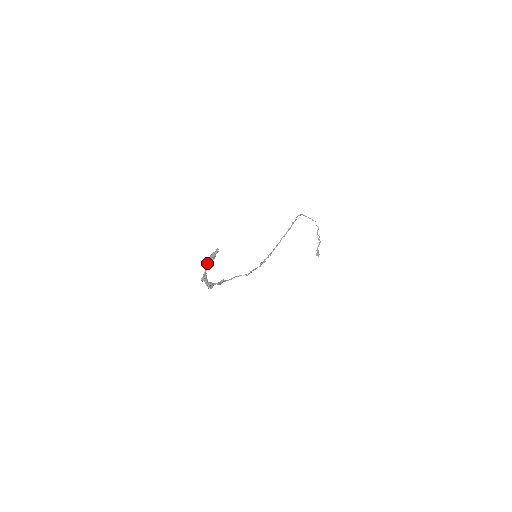
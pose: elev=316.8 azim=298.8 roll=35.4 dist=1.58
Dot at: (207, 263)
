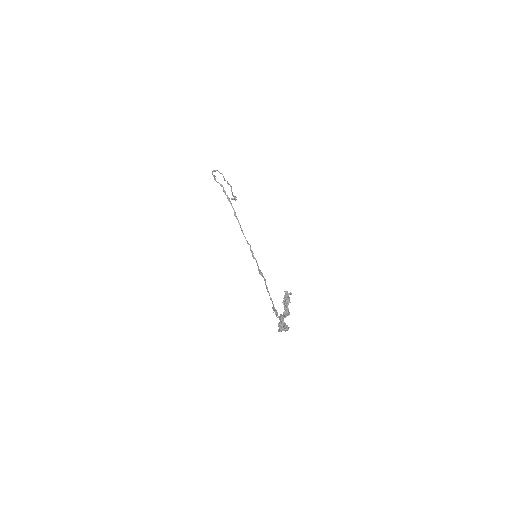
Dot at: (288, 314)
